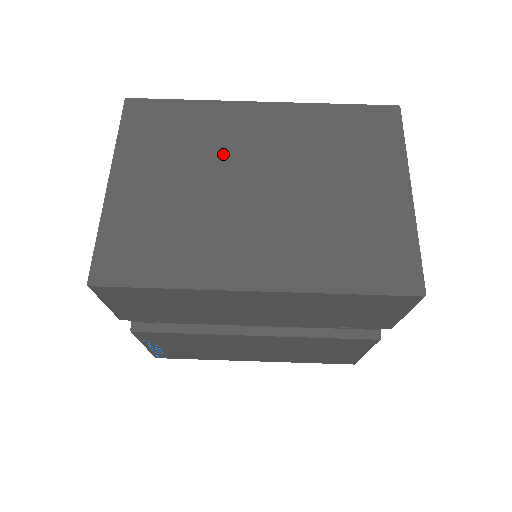
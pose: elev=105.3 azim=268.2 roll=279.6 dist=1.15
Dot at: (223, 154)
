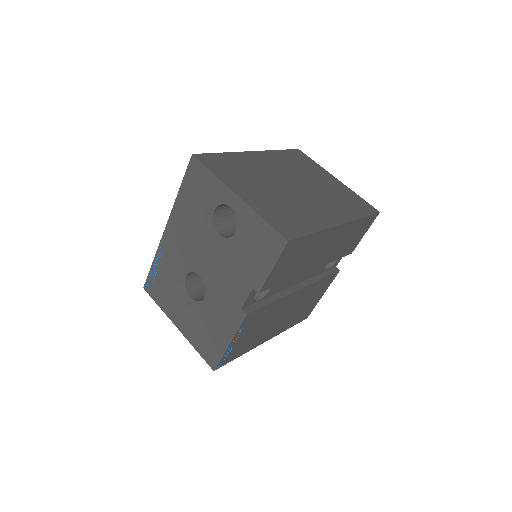
Dot at: (266, 175)
